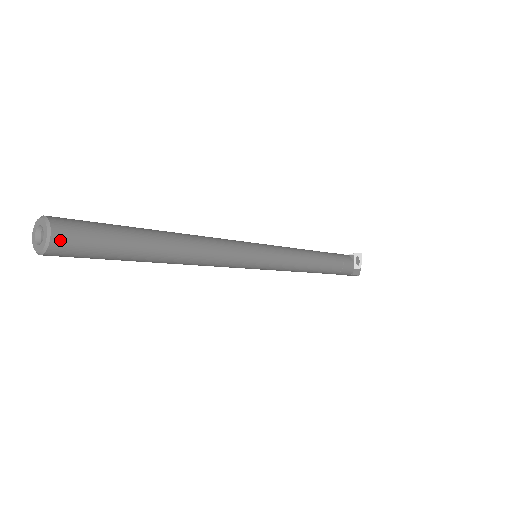
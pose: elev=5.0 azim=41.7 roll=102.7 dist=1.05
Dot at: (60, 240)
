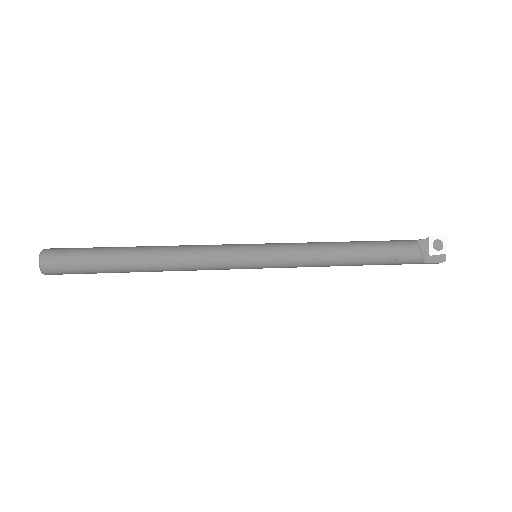
Dot at: (47, 264)
